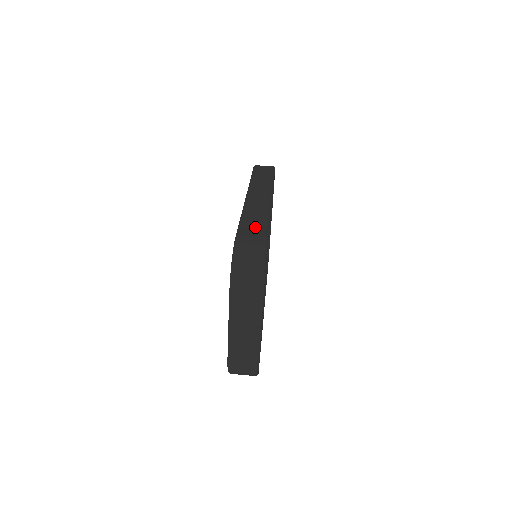
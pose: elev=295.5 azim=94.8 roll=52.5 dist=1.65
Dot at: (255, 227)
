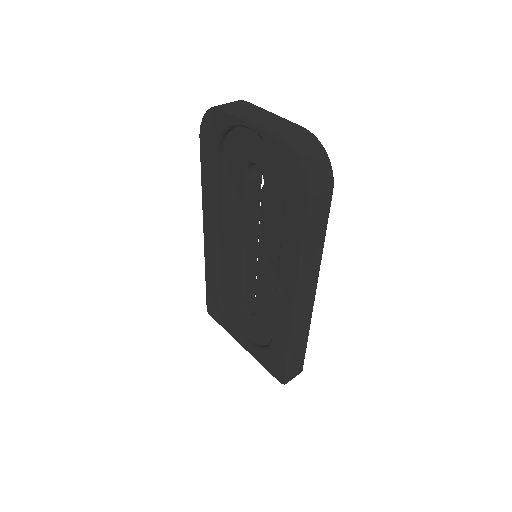
Dot at: occluded
